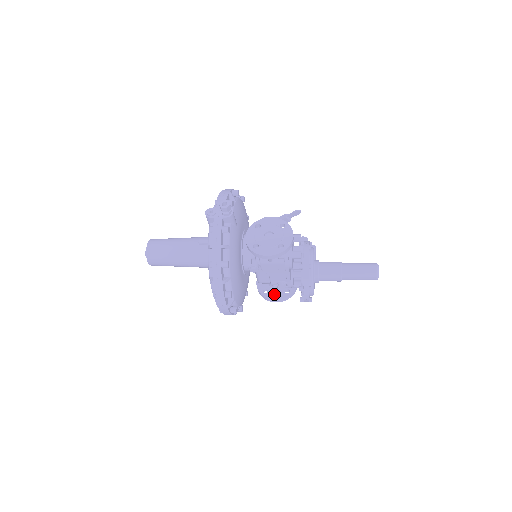
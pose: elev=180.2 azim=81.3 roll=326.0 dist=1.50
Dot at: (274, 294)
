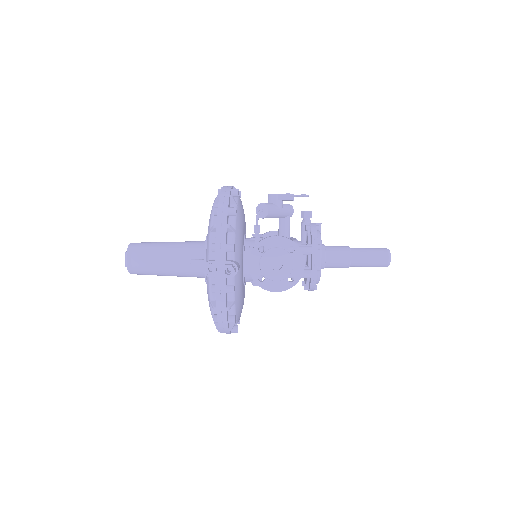
Dot at: occluded
